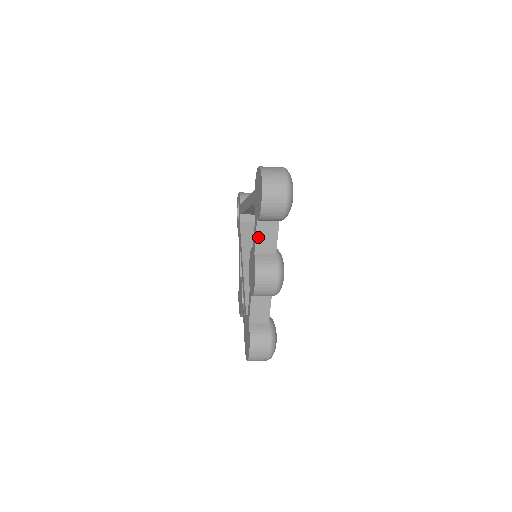
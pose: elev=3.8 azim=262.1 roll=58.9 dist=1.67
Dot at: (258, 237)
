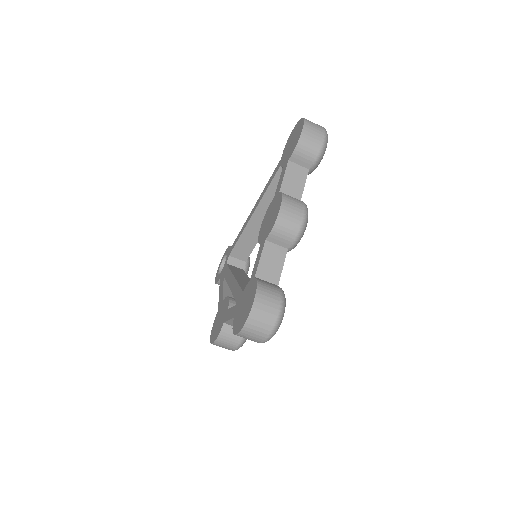
Dot at: (286, 177)
